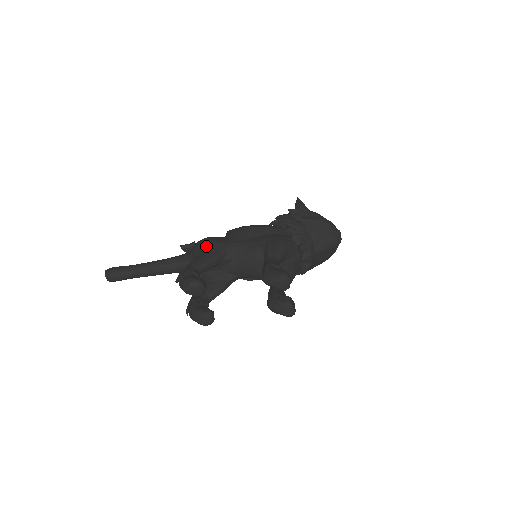
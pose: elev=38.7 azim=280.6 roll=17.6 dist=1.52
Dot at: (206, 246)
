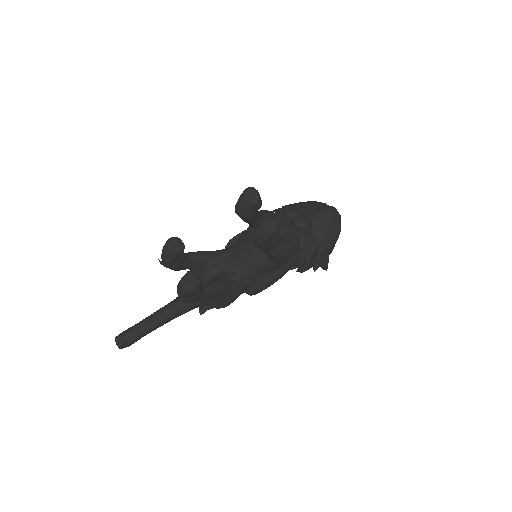
Dot at: occluded
